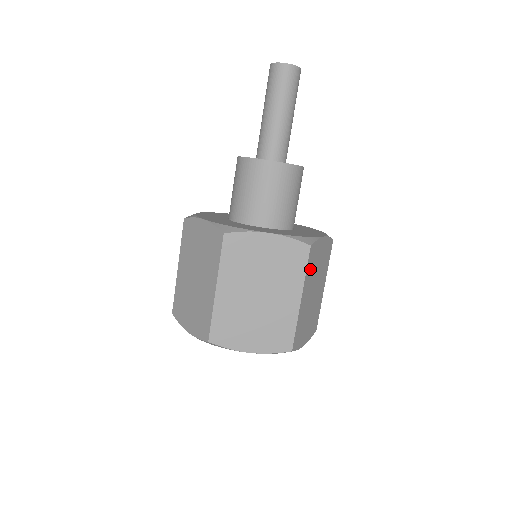
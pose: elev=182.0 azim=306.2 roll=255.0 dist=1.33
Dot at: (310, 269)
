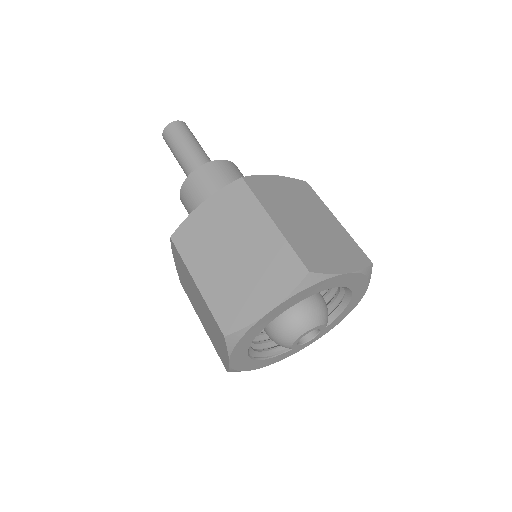
Dot at: occluded
